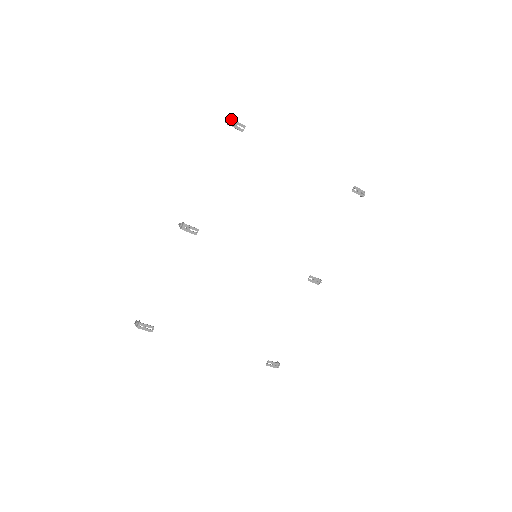
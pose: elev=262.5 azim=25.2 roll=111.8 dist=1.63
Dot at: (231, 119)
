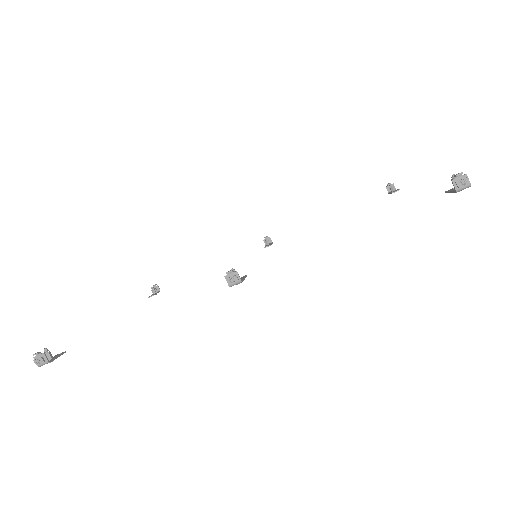
Dot at: occluded
